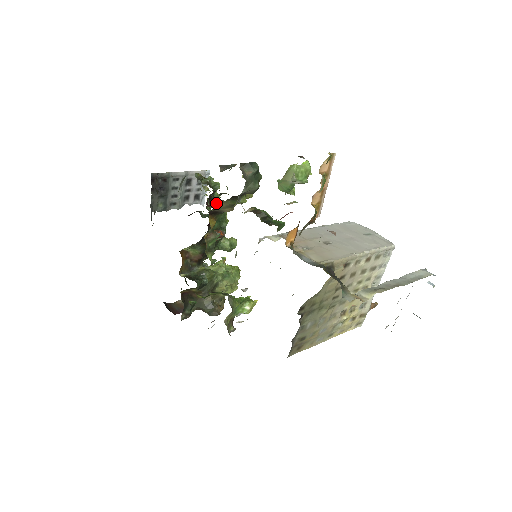
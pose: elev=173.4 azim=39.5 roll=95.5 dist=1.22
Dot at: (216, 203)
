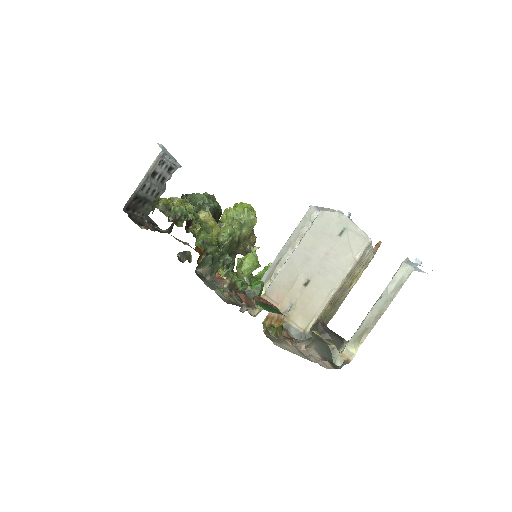
Dot at: occluded
